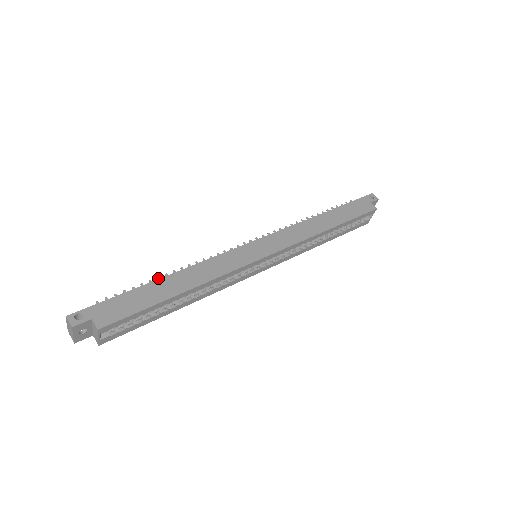
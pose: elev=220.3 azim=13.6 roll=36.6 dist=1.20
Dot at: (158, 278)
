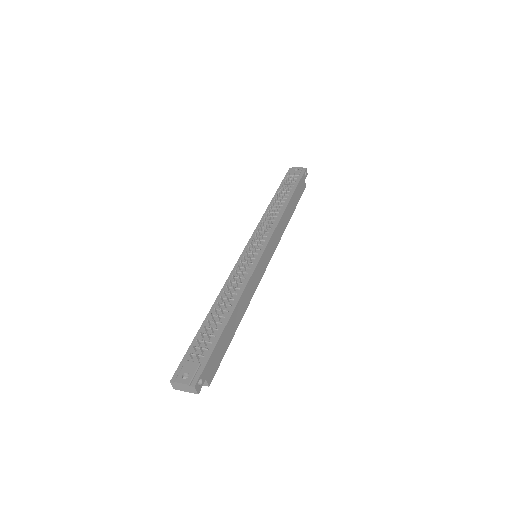
Dot at: (221, 310)
